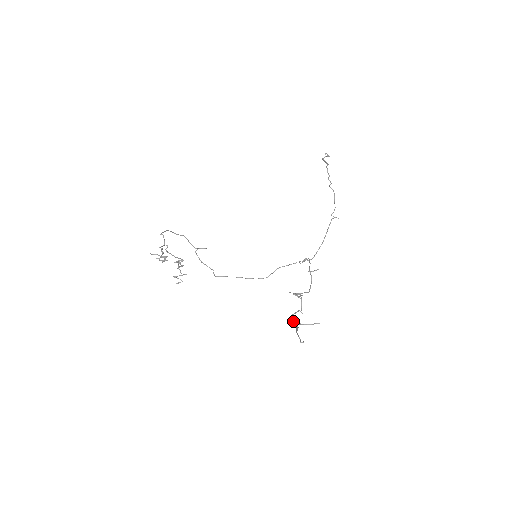
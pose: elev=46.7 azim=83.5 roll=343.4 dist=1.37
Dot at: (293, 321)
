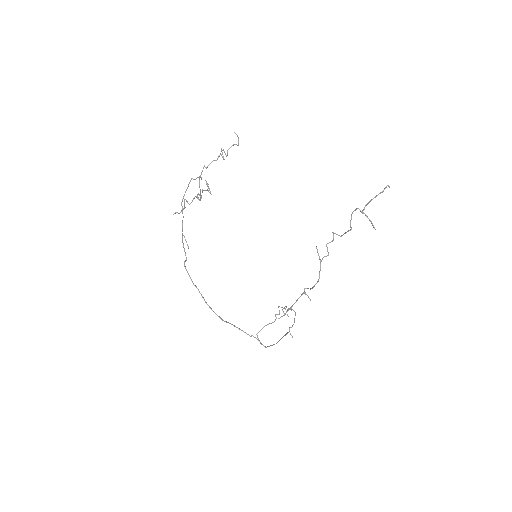
Dot at: (357, 208)
